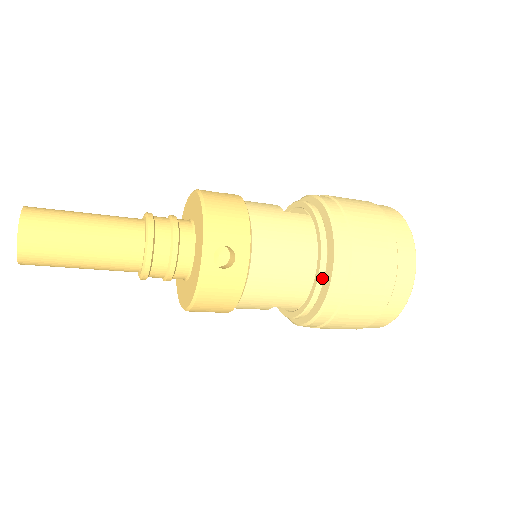
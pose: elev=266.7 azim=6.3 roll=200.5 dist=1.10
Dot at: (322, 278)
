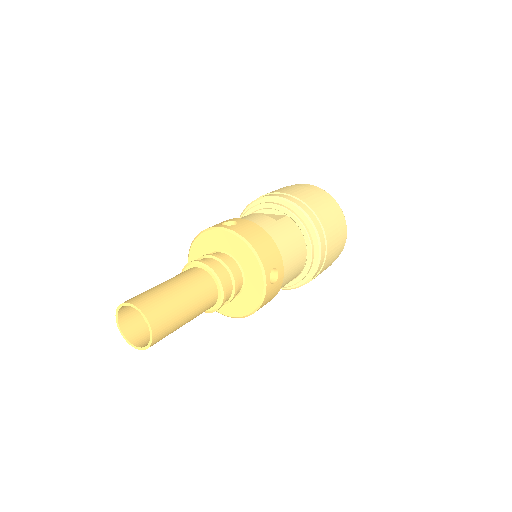
Dot at: (313, 259)
